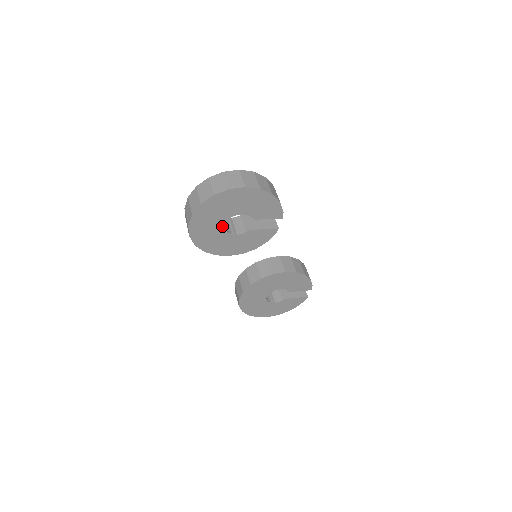
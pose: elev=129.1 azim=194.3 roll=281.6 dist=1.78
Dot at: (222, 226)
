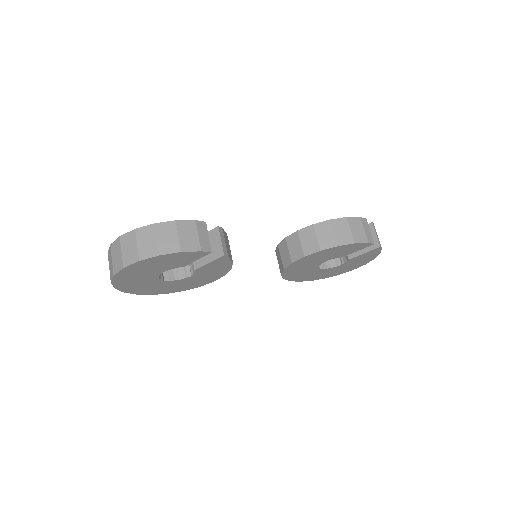
Dot at: (164, 281)
